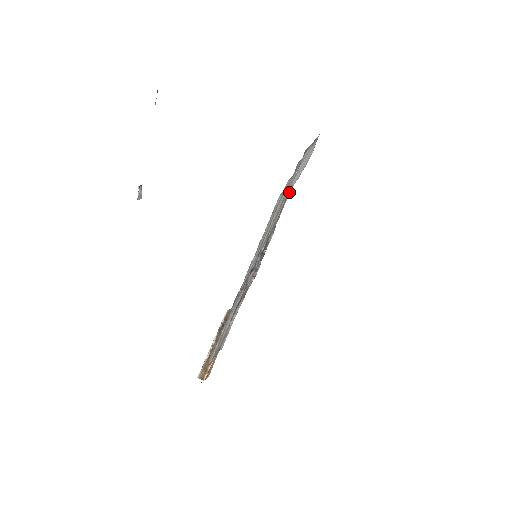
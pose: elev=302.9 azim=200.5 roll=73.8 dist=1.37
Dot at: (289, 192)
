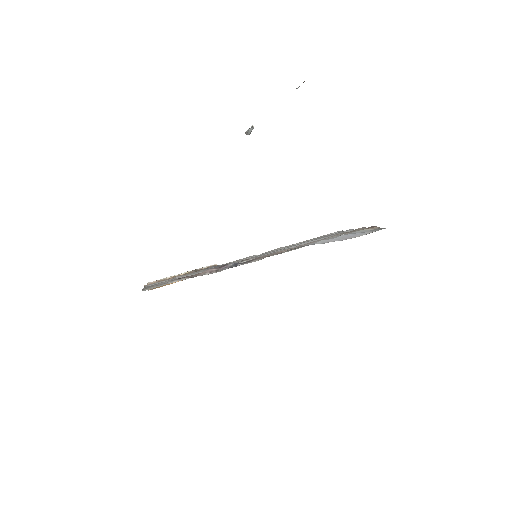
Dot at: (305, 245)
